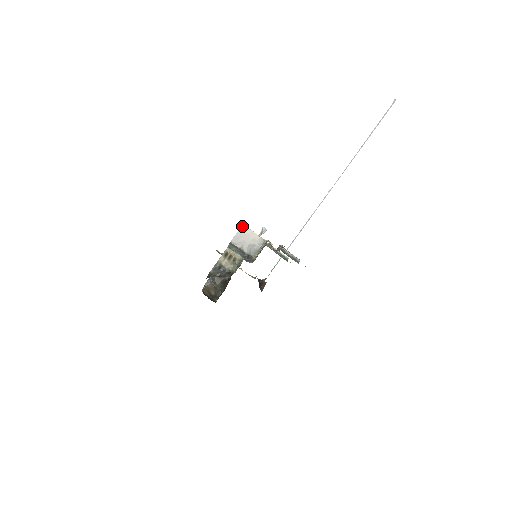
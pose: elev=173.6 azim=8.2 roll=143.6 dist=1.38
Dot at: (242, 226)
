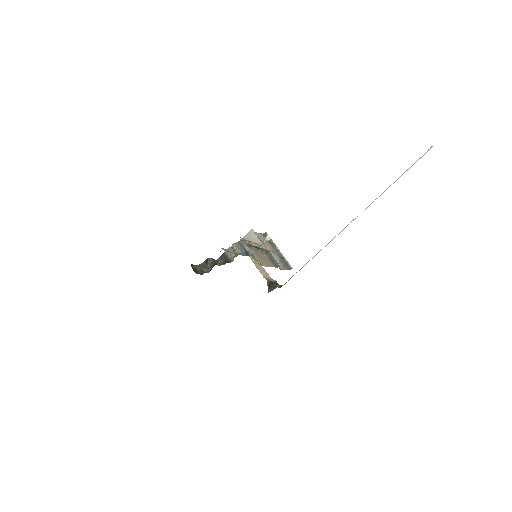
Dot at: (250, 230)
